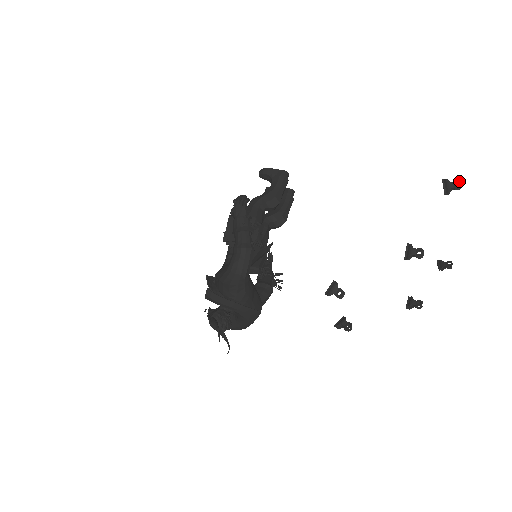
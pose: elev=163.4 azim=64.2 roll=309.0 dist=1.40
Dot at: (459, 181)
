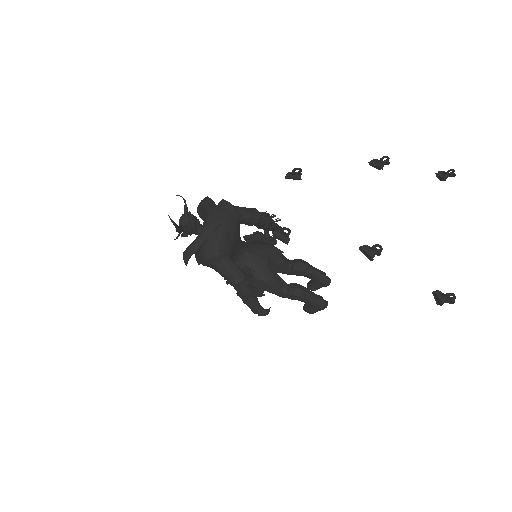
Dot at: (453, 171)
